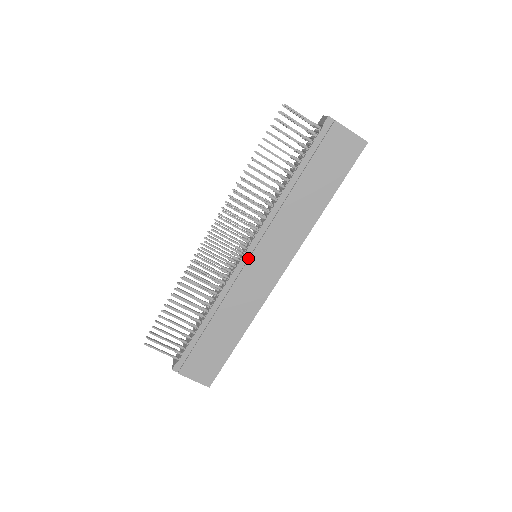
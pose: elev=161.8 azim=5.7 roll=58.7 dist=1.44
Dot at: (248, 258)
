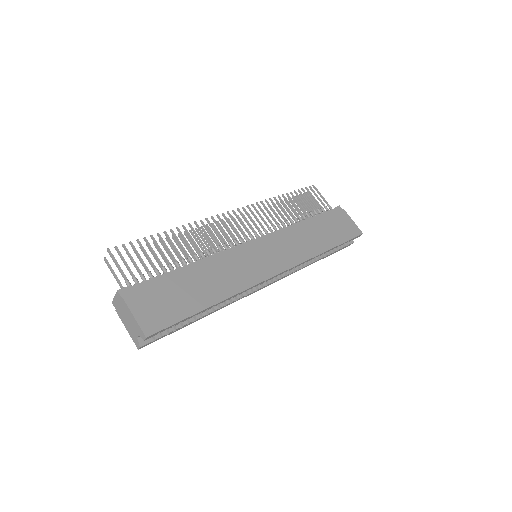
Dot at: (253, 245)
